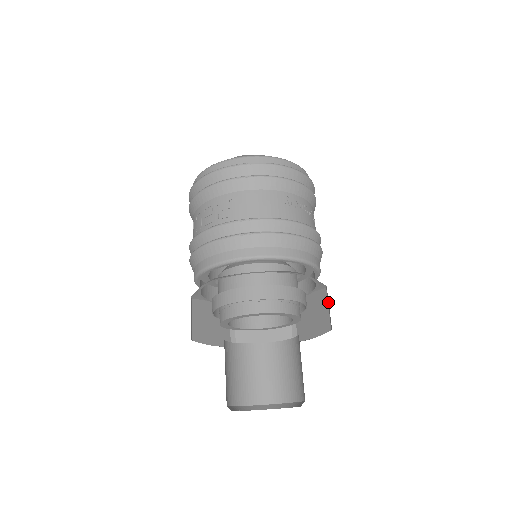
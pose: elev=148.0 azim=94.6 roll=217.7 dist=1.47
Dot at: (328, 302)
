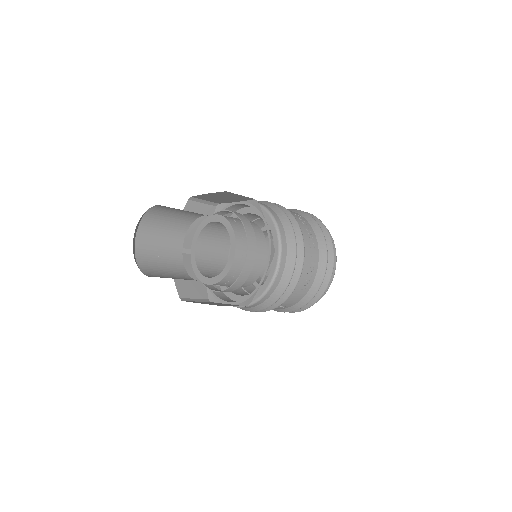
Dot at: occluded
